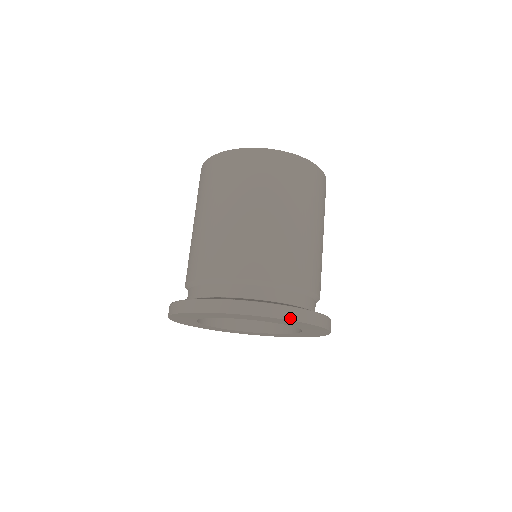
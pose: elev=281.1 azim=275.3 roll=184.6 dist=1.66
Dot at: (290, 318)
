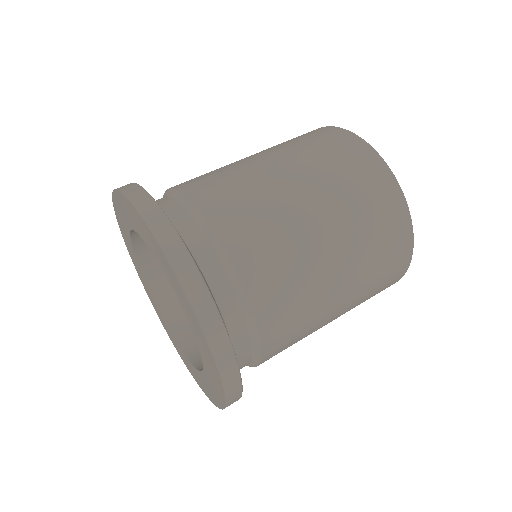
Dot at: (148, 220)
